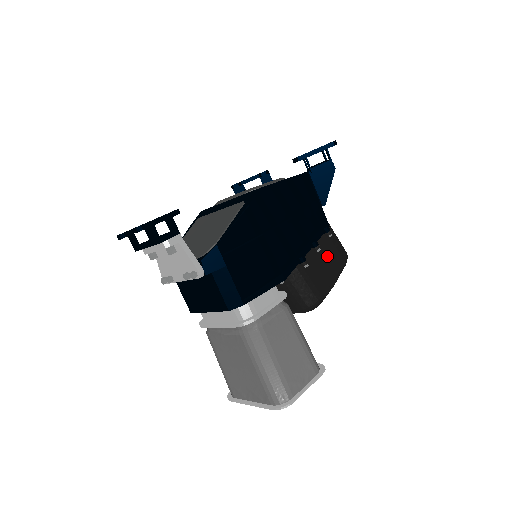
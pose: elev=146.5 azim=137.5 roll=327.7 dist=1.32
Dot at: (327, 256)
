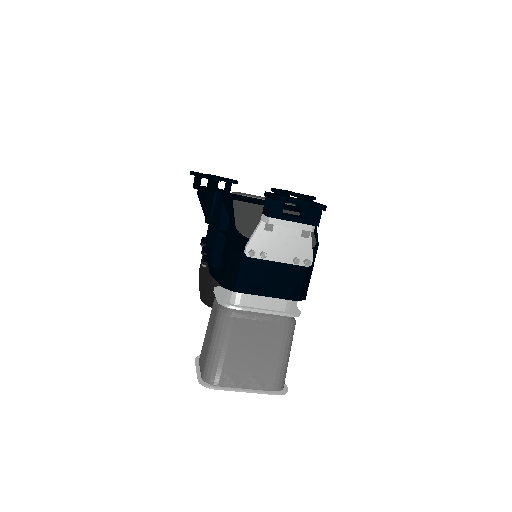
Dot at: occluded
